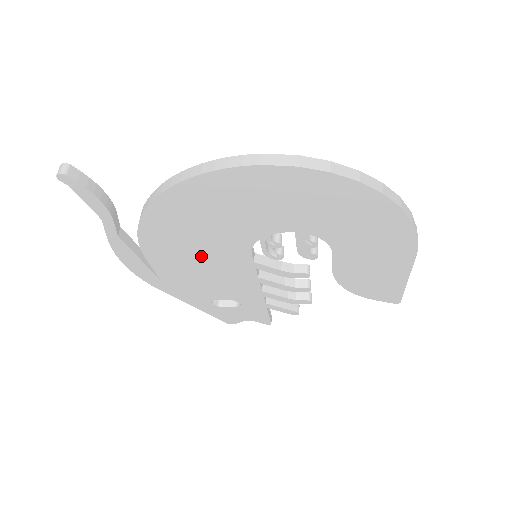
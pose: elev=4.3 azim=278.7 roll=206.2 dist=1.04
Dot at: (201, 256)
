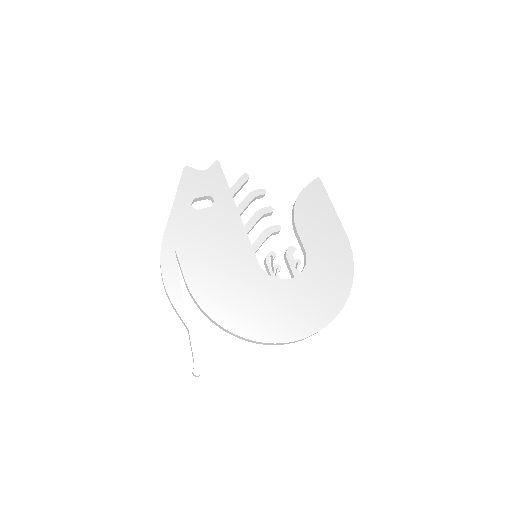
Dot at: occluded
